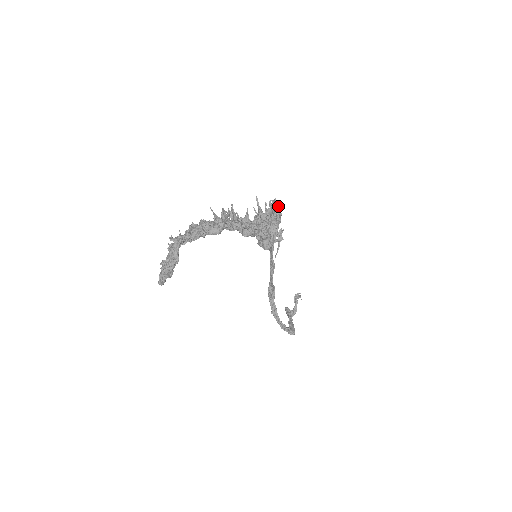
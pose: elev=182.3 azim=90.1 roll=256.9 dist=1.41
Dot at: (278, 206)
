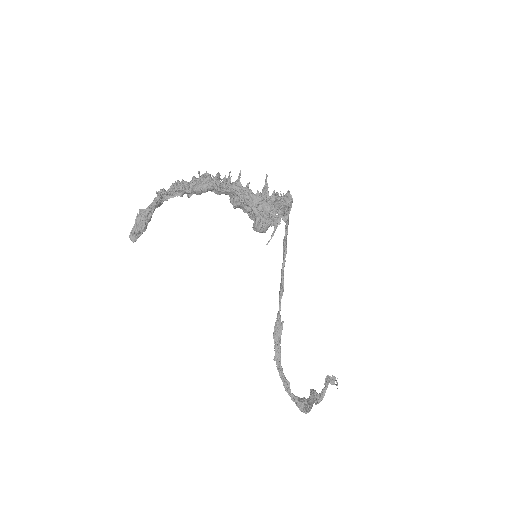
Dot at: (287, 193)
